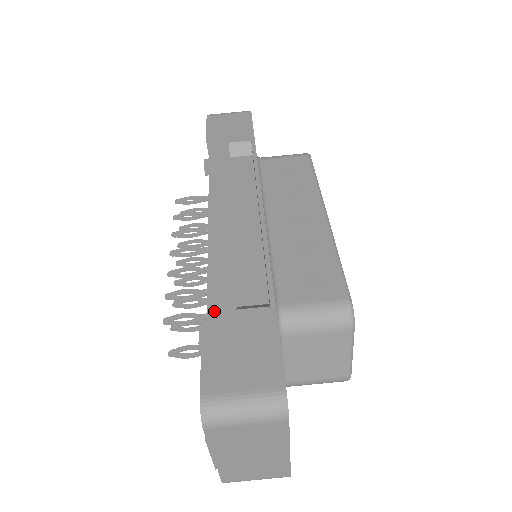
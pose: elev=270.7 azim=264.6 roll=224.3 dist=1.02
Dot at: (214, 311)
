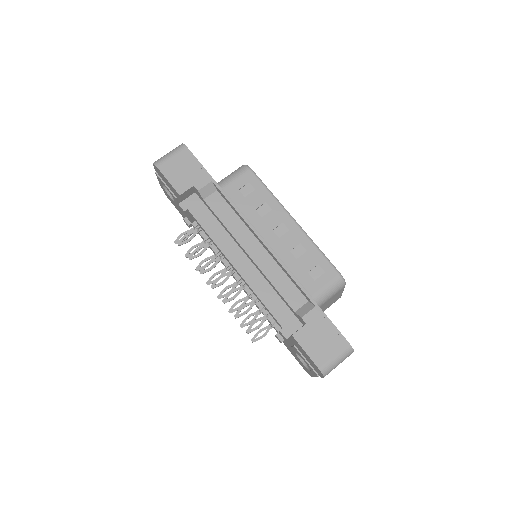
Dot at: (280, 318)
